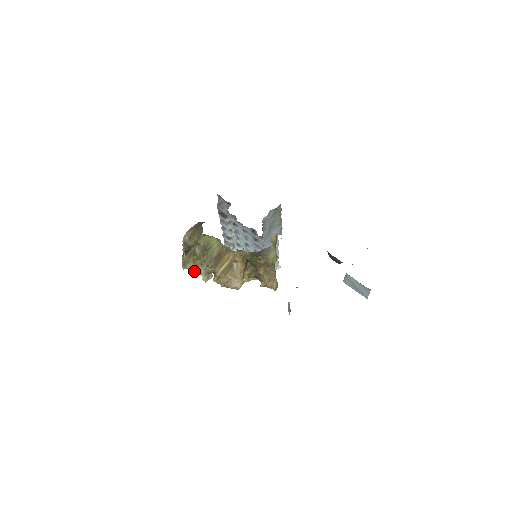
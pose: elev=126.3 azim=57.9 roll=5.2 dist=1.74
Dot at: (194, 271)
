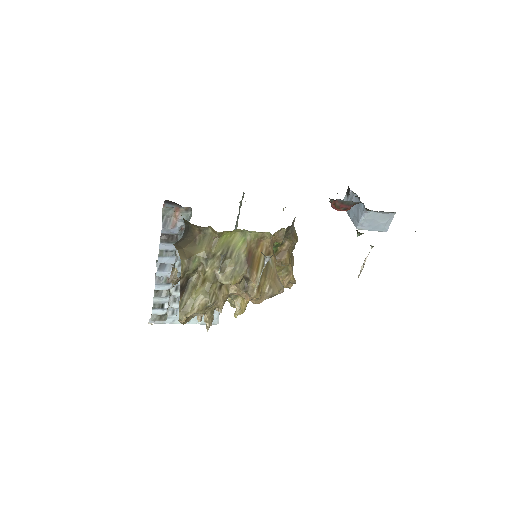
Dot at: occluded
